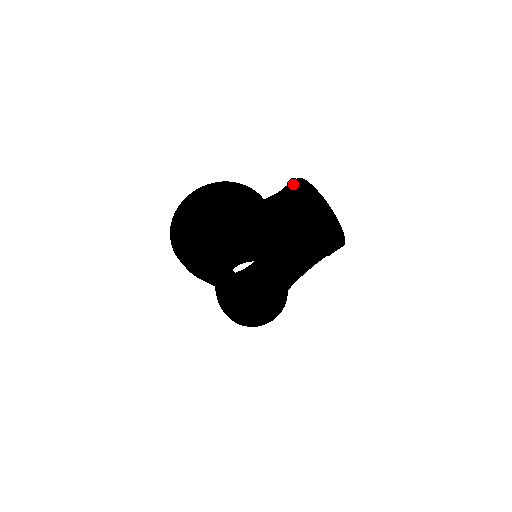
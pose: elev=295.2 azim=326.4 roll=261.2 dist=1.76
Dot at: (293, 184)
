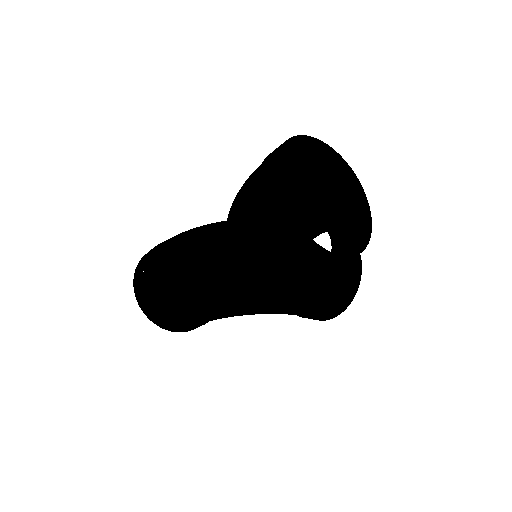
Dot at: occluded
